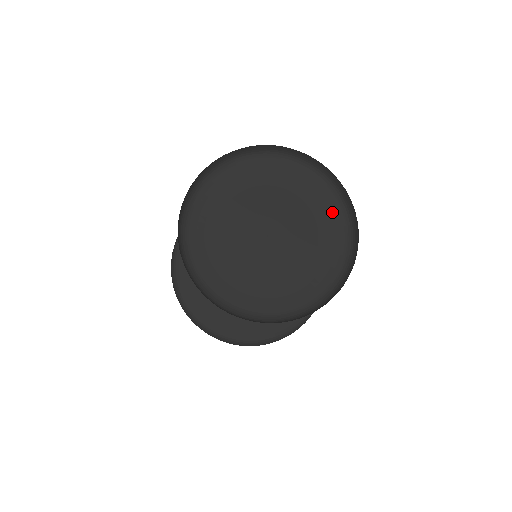
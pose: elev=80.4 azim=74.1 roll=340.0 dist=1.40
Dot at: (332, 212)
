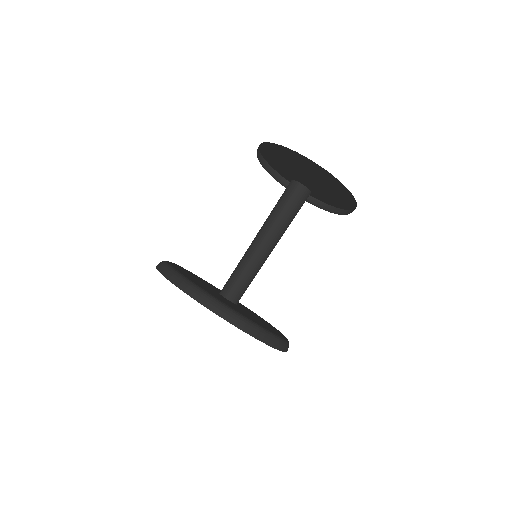
Dot at: occluded
